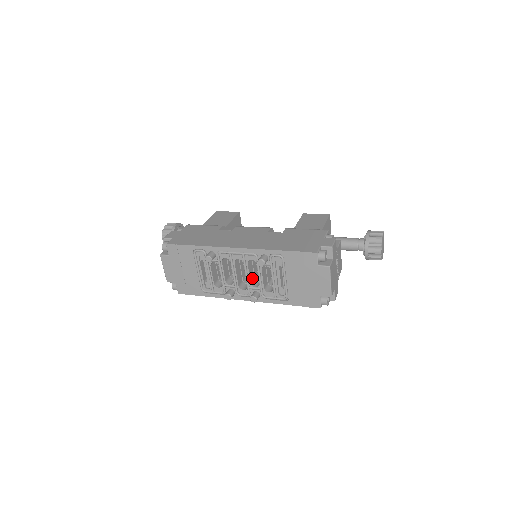
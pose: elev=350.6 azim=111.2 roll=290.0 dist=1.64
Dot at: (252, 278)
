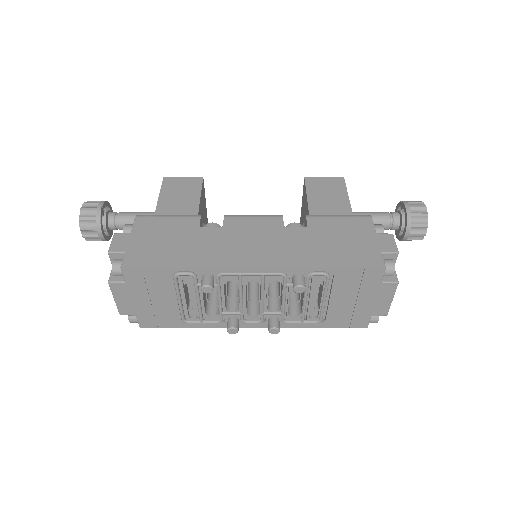
Dot at: occluded
